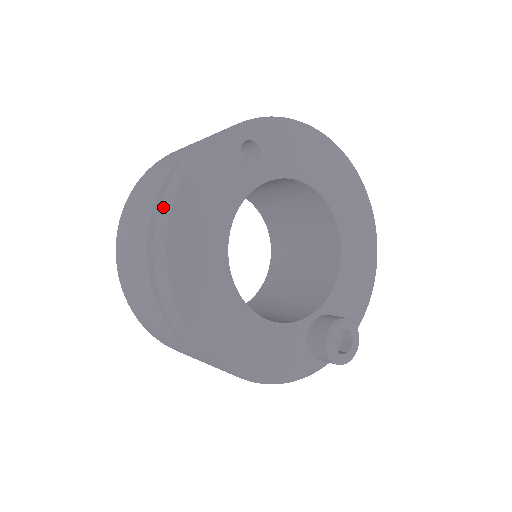
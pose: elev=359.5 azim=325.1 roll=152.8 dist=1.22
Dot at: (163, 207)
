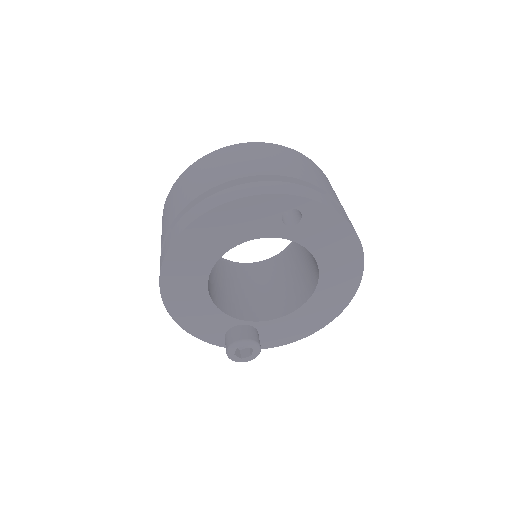
Dot at: (208, 201)
